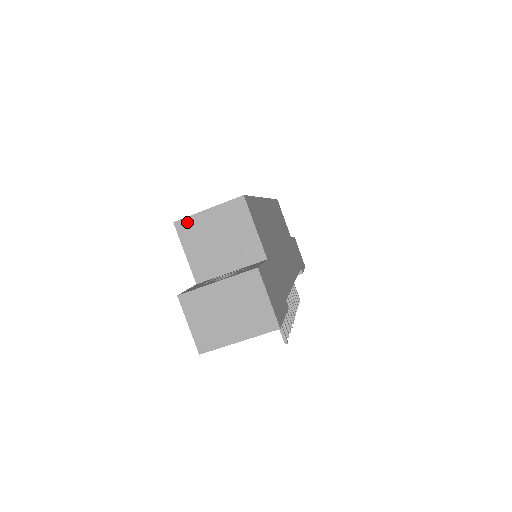
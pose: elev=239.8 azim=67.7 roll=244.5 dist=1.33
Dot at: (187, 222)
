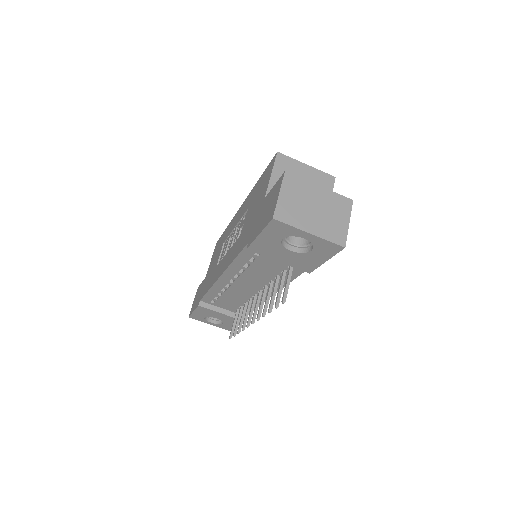
Dot at: (287, 159)
